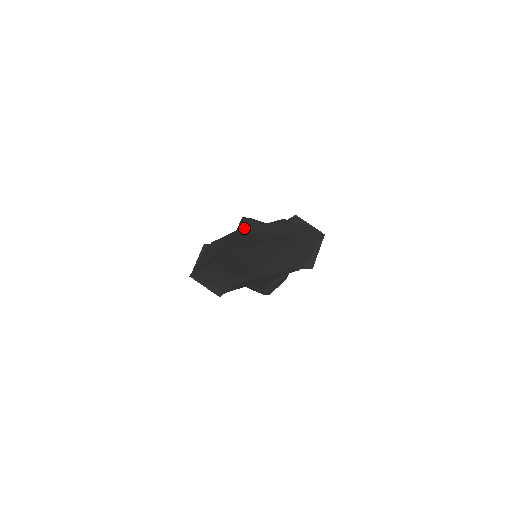
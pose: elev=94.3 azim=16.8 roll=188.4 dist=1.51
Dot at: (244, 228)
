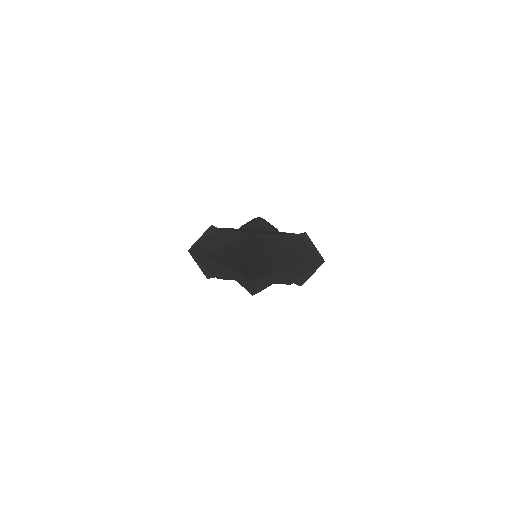
Dot at: (261, 234)
